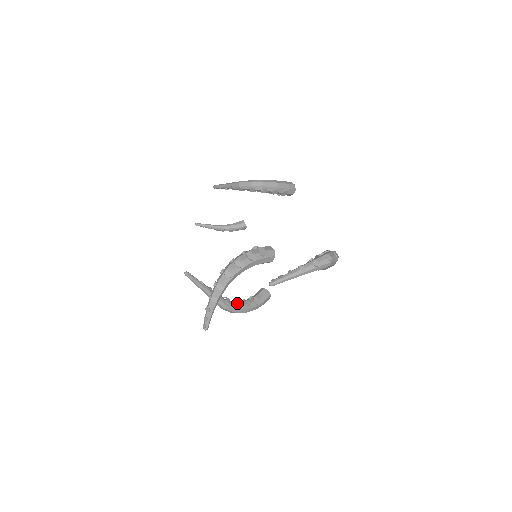
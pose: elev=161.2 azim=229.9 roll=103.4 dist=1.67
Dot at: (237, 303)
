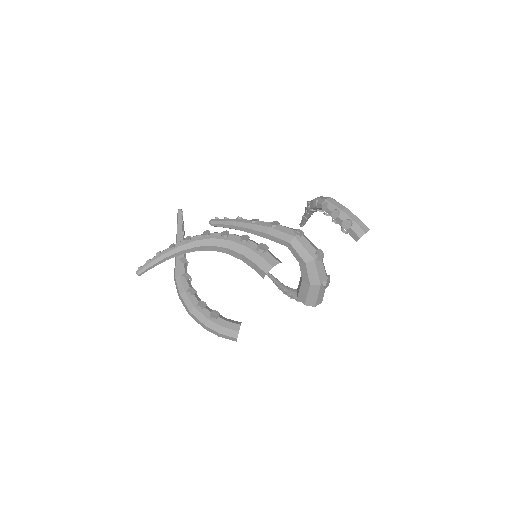
Dot at: (193, 289)
